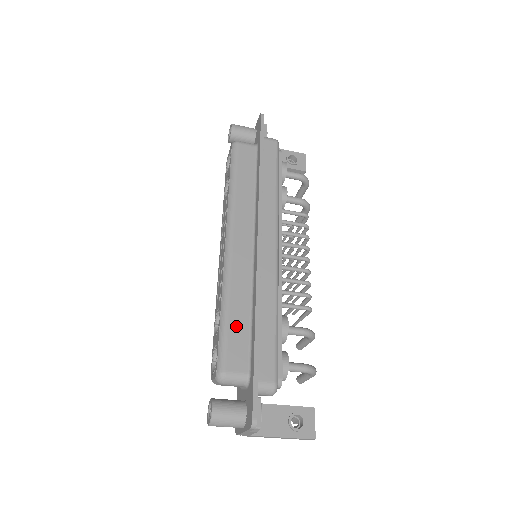
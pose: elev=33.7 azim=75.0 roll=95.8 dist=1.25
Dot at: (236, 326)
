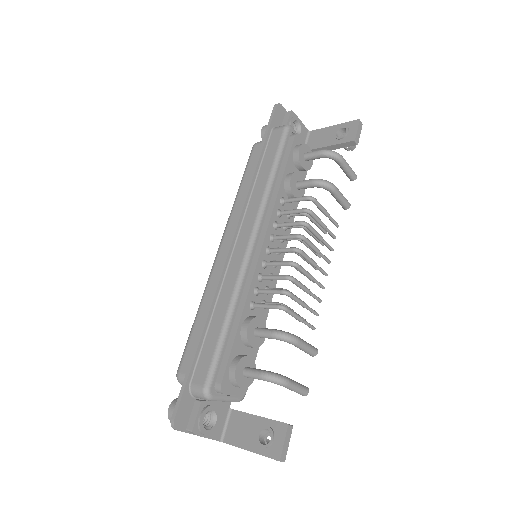
Dot at: (199, 329)
